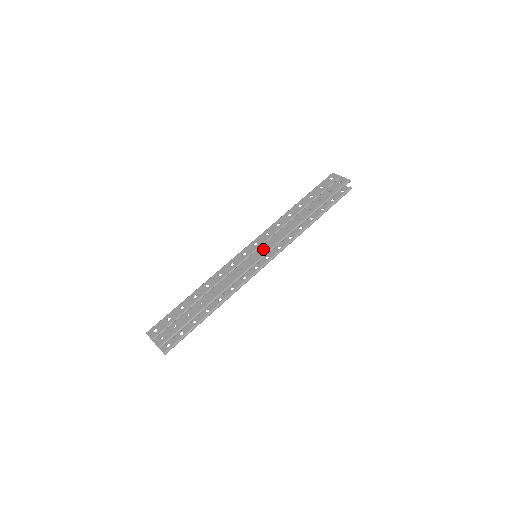
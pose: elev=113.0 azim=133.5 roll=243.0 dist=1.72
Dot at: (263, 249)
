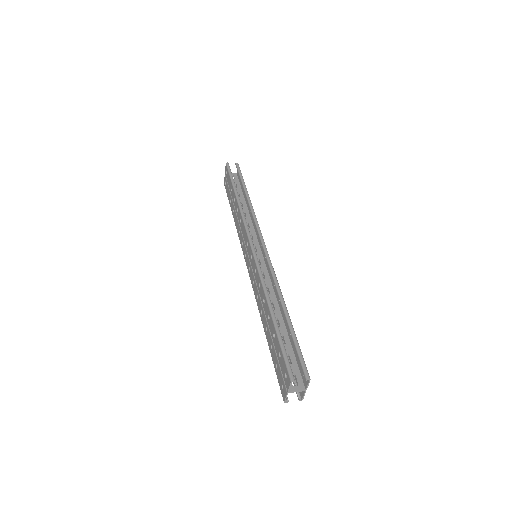
Dot at: occluded
